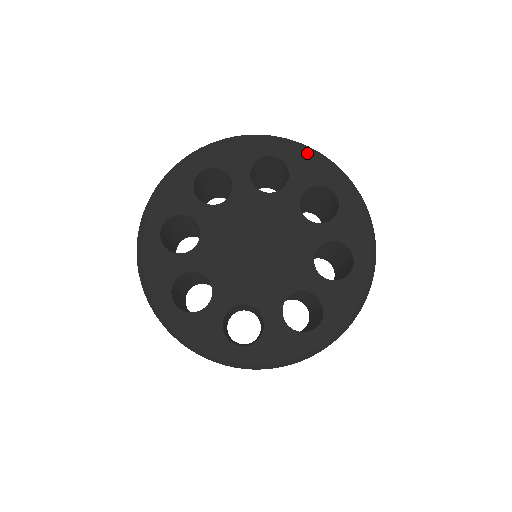
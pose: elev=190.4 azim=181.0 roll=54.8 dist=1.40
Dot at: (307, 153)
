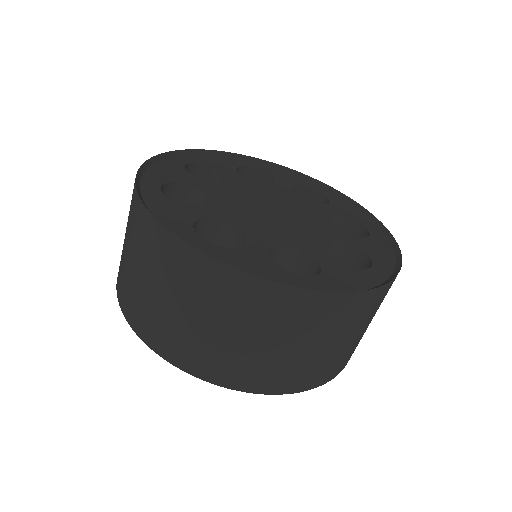
Dot at: (351, 205)
